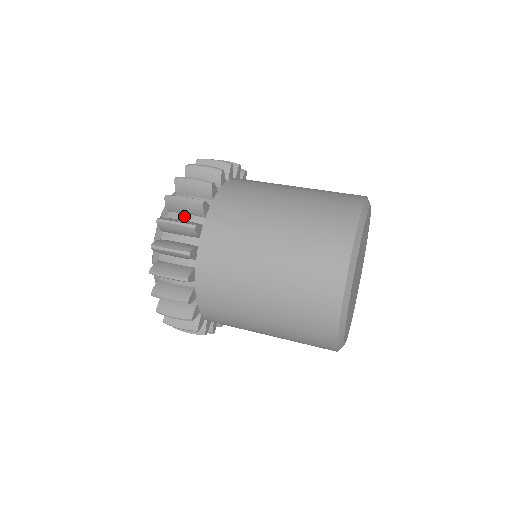
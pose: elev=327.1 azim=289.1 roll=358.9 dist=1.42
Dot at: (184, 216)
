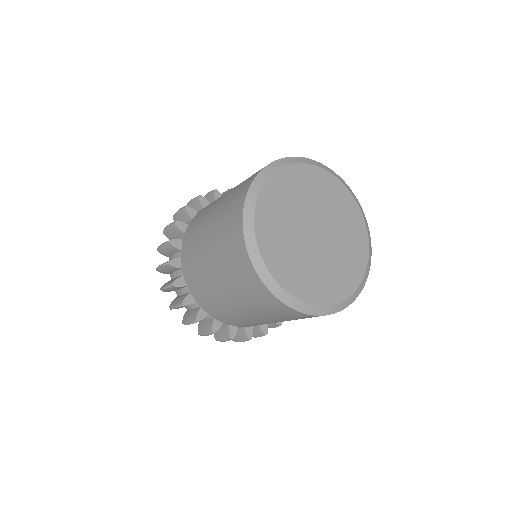
Dot at: occluded
